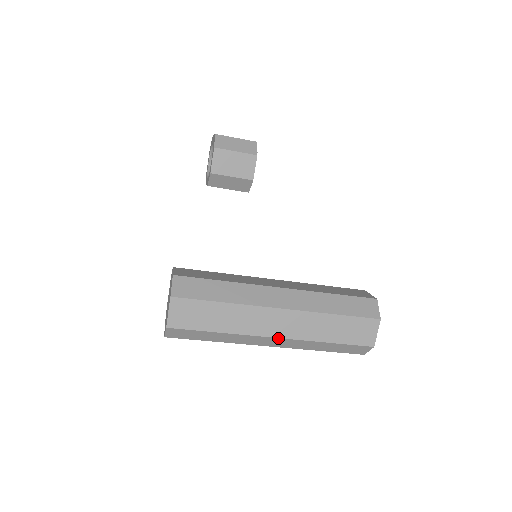
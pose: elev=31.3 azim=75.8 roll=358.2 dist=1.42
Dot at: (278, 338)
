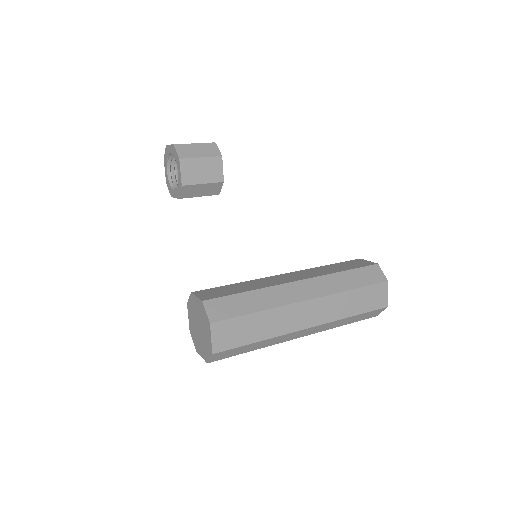
Dot at: (311, 327)
